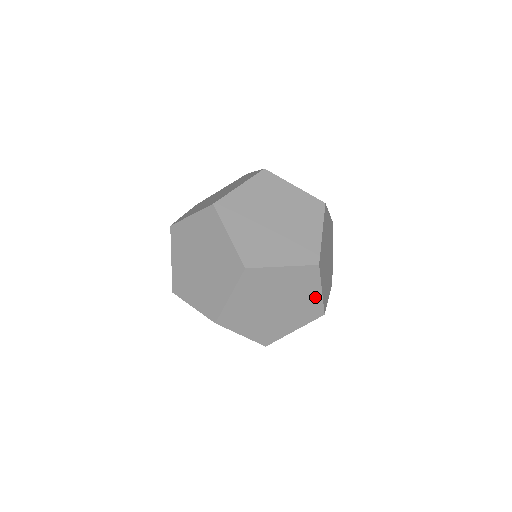
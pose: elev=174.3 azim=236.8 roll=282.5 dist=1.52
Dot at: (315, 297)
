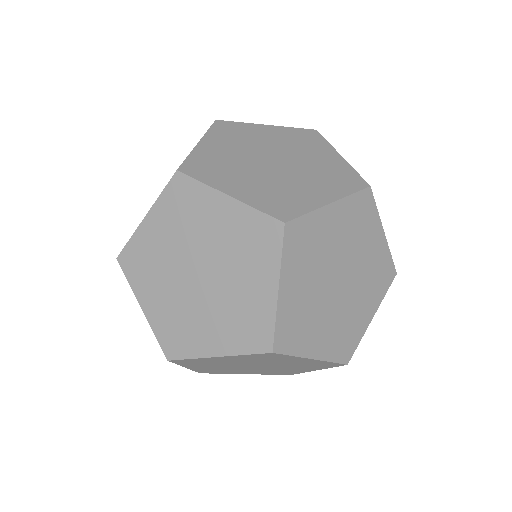
Dot at: (265, 297)
